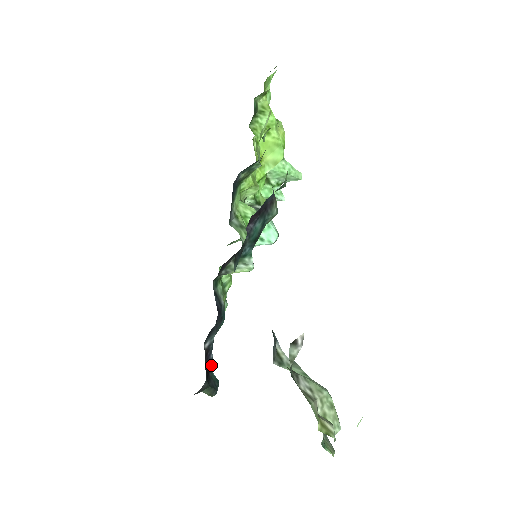
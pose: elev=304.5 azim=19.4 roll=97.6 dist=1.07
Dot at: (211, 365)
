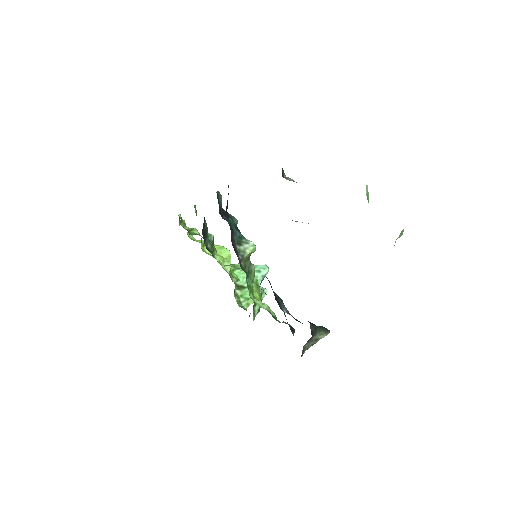
Dot at: occluded
